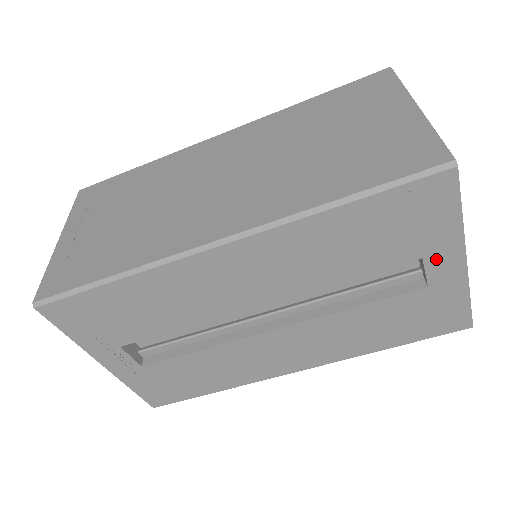
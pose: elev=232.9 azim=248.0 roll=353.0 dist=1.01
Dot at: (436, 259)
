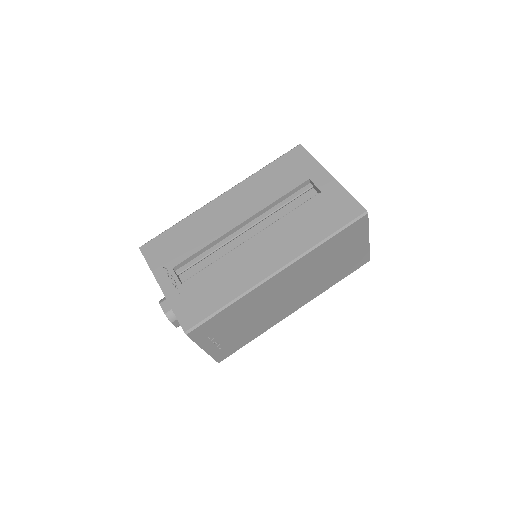
Dot at: (316, 178)
